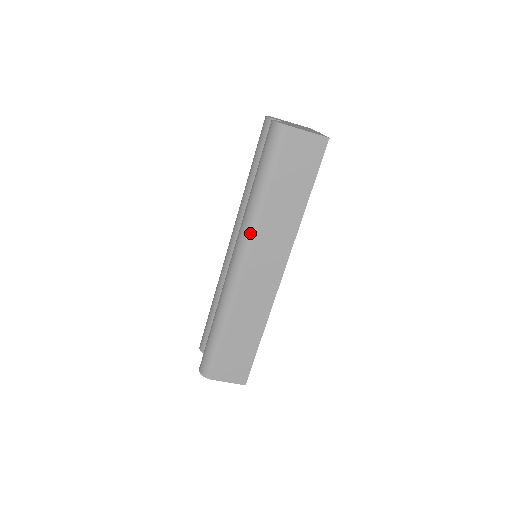
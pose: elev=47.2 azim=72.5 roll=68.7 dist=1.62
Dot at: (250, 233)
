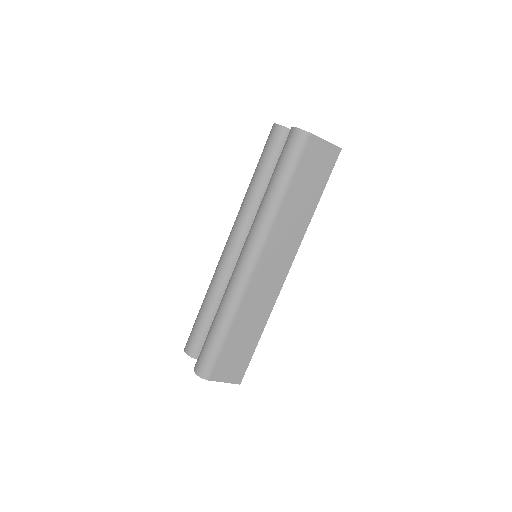
Dot at: (265, 232)
